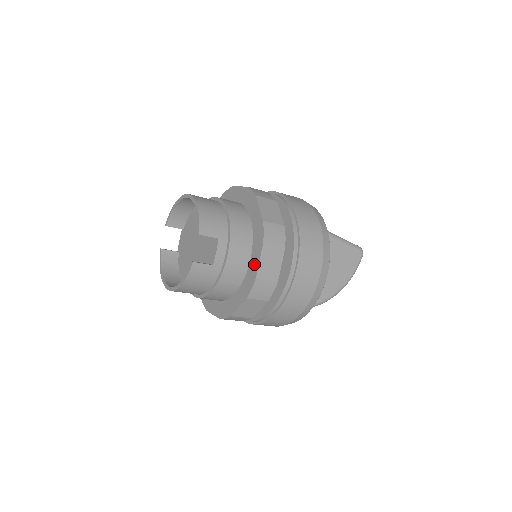
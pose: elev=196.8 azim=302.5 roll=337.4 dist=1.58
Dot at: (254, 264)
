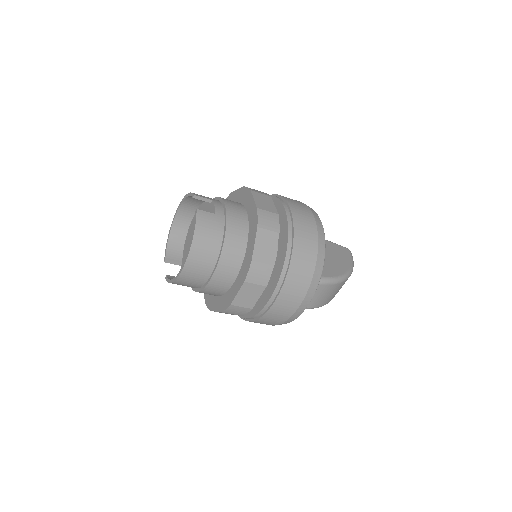
Dot at: (251, 207)
